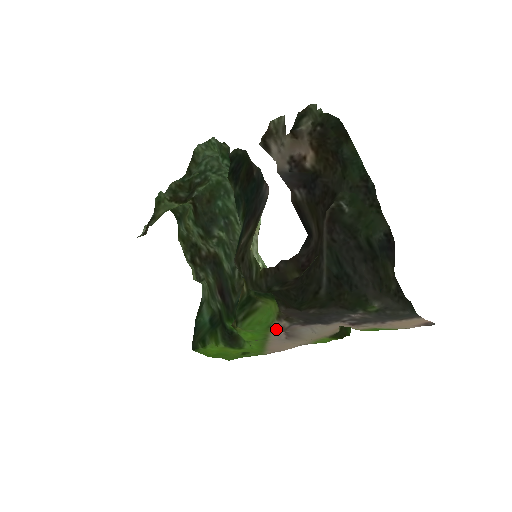
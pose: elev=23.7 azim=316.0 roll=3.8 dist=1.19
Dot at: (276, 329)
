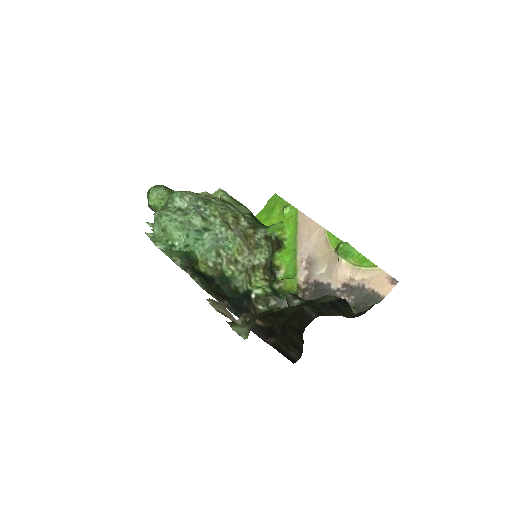
Dot at: (300, 273)
